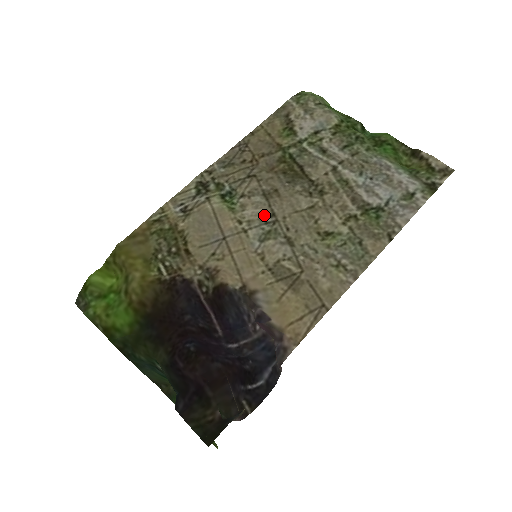
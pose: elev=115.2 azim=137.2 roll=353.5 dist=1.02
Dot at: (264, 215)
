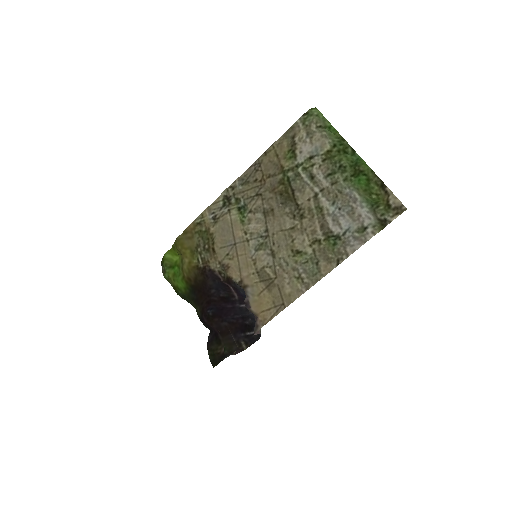
Dot at: (261, 230)
